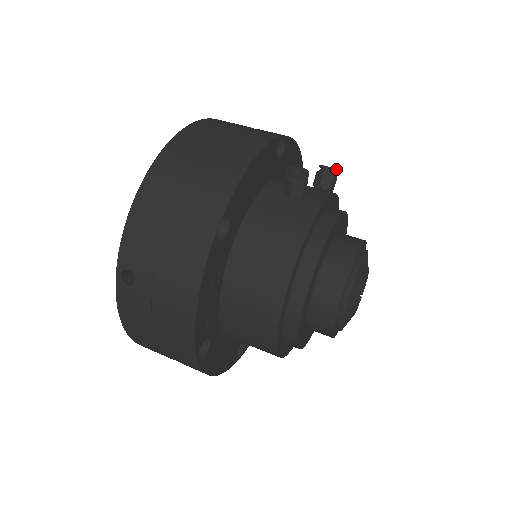
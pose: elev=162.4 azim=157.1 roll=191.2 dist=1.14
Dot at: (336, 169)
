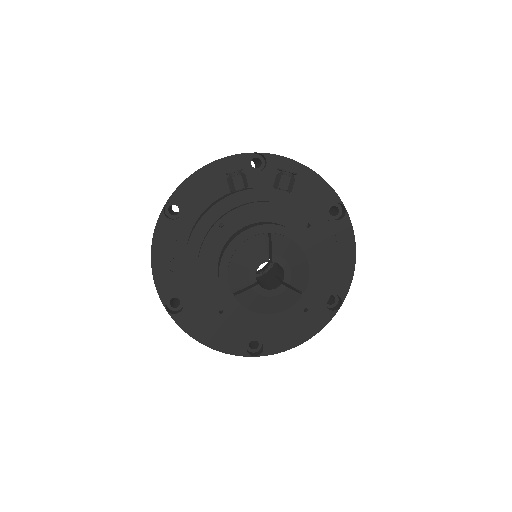
Dot at: occluded
